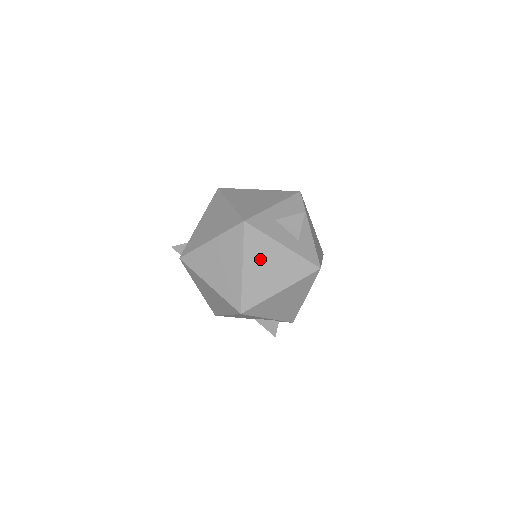
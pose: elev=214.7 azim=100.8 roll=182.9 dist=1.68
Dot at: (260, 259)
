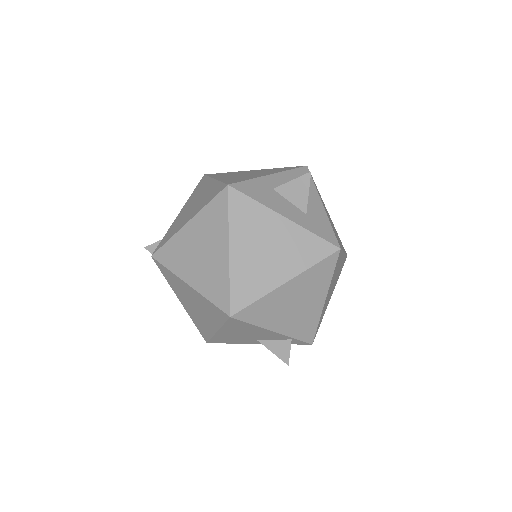
Dot at: (253, 237)
